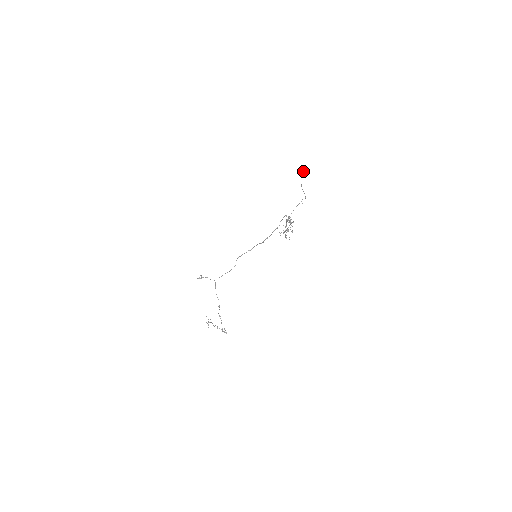
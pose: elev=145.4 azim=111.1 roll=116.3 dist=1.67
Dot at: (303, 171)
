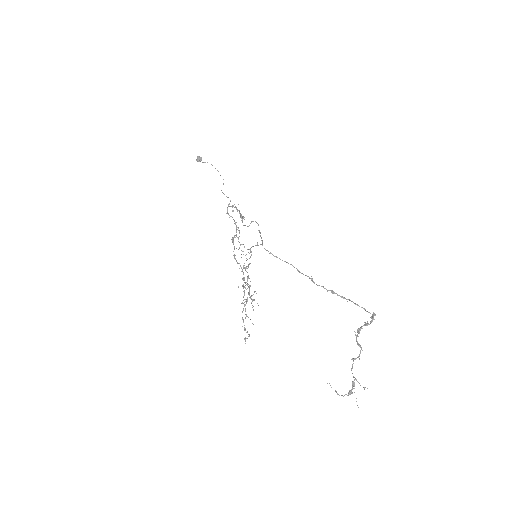
Dot at: (201, 159)
